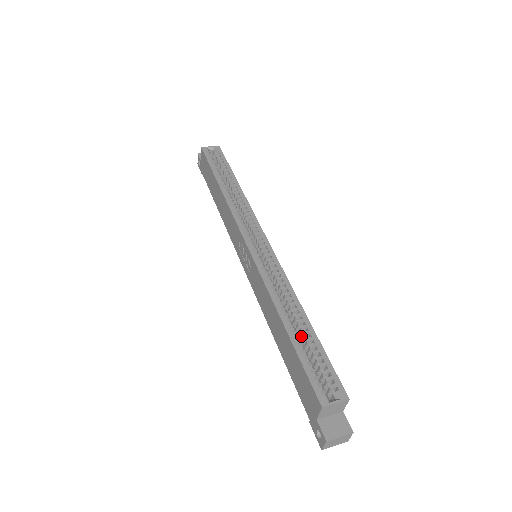
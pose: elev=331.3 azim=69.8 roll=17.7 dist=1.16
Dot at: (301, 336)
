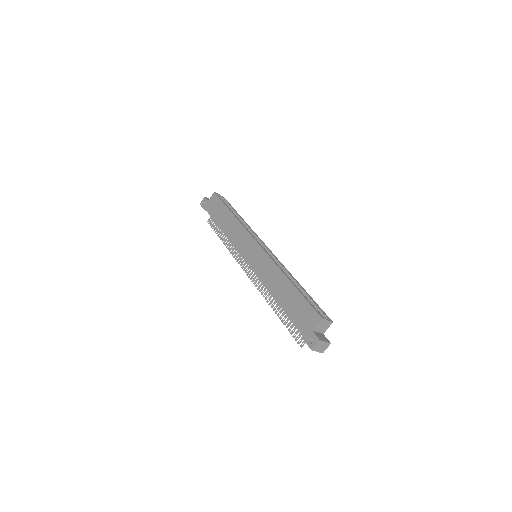
Dot at: occluded
